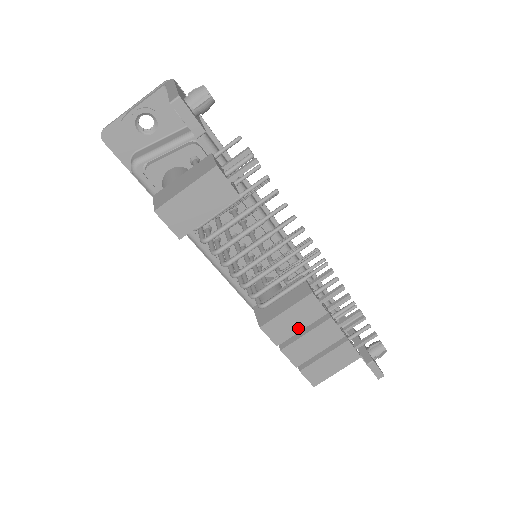
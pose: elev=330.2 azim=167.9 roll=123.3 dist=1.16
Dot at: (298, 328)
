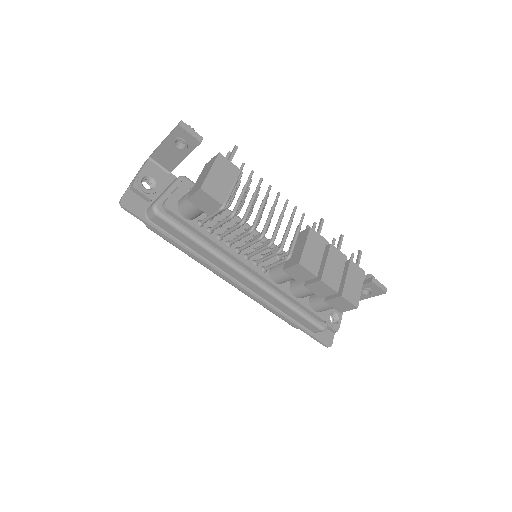
Dot at: (319, 258)
